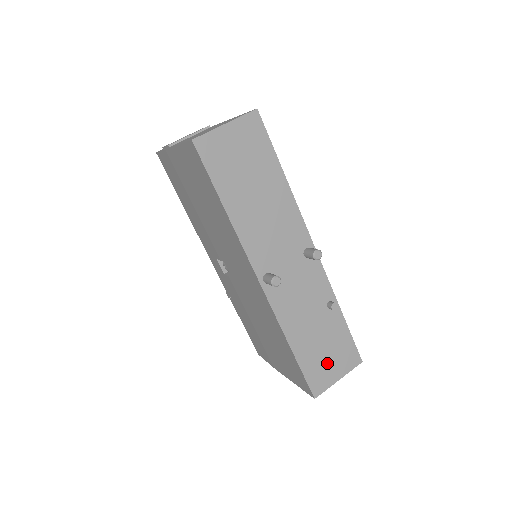
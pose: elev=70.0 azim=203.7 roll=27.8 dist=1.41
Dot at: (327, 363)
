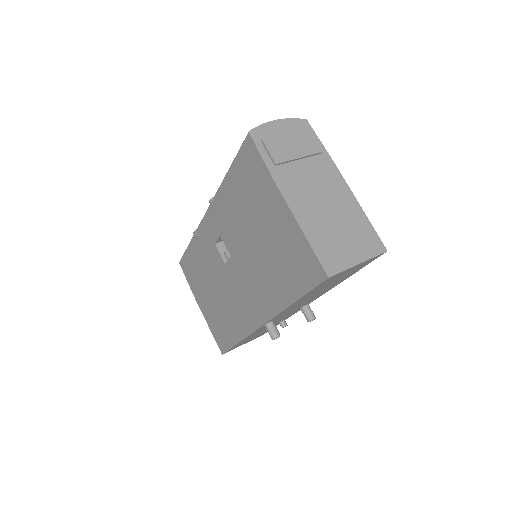
Dot at: (247, 341)
